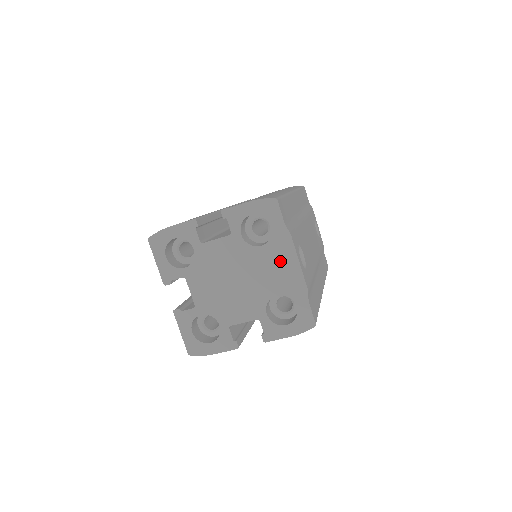
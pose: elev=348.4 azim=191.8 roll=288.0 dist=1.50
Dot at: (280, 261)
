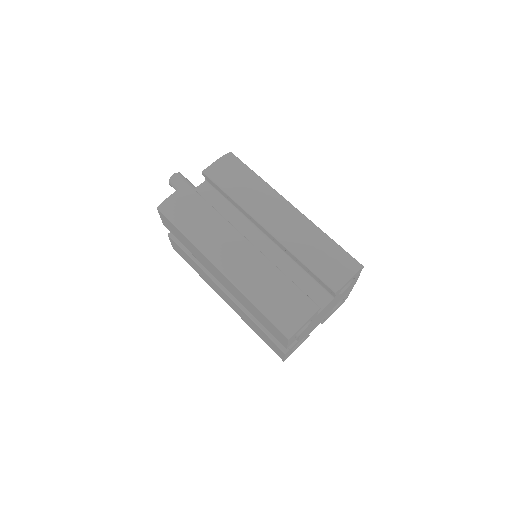
Dot at: occluded
